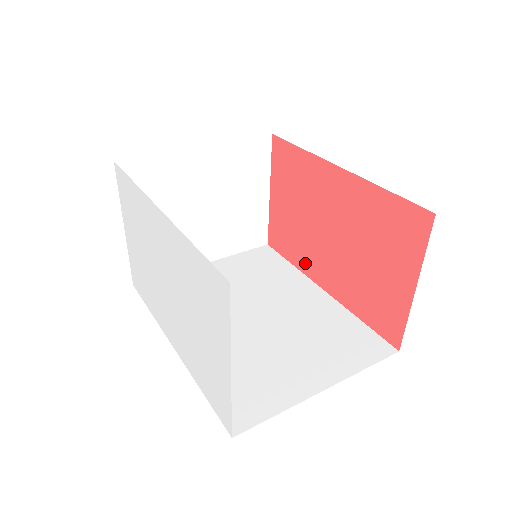
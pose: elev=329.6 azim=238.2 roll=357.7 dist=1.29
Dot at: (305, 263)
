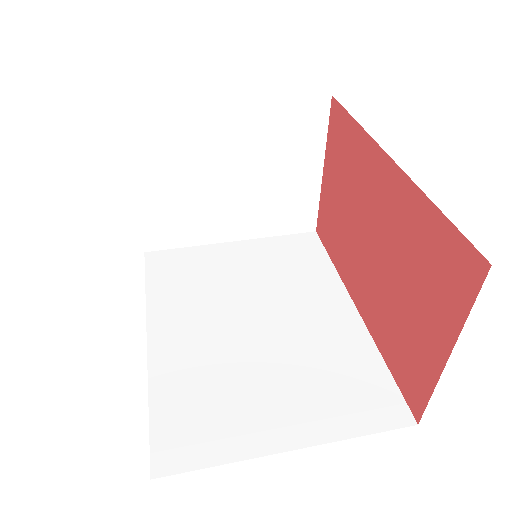
Dot at: (344, 268)
